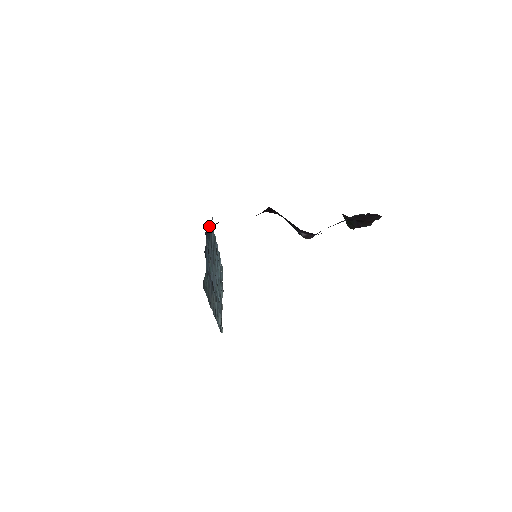
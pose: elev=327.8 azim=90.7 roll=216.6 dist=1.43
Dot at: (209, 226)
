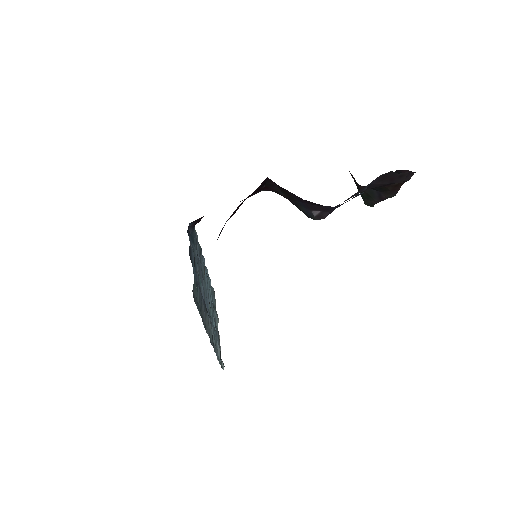
Dot at: occluded
